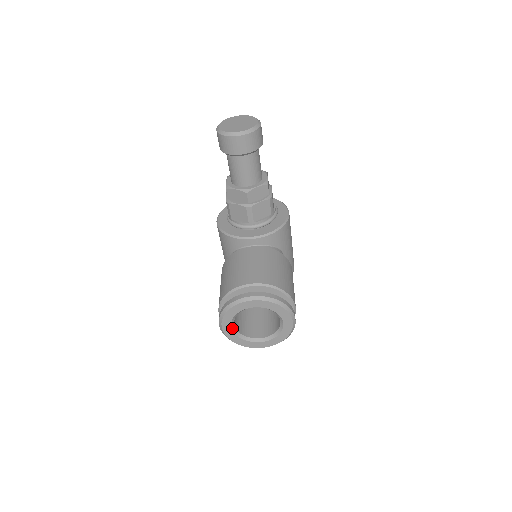
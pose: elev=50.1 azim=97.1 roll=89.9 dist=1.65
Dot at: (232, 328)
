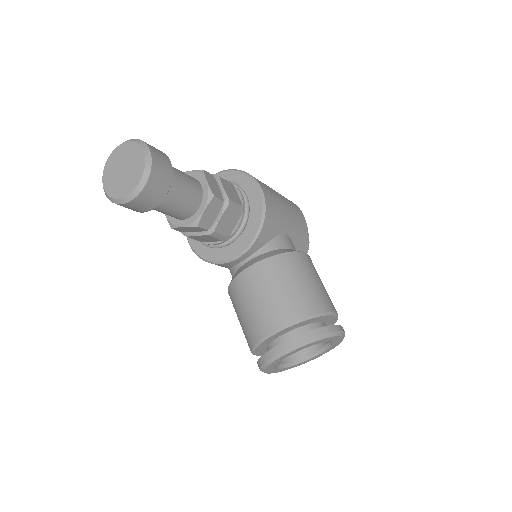
Dot at: (280, 368)
